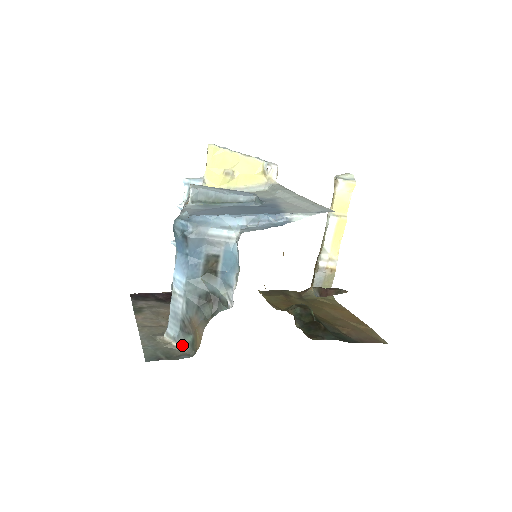
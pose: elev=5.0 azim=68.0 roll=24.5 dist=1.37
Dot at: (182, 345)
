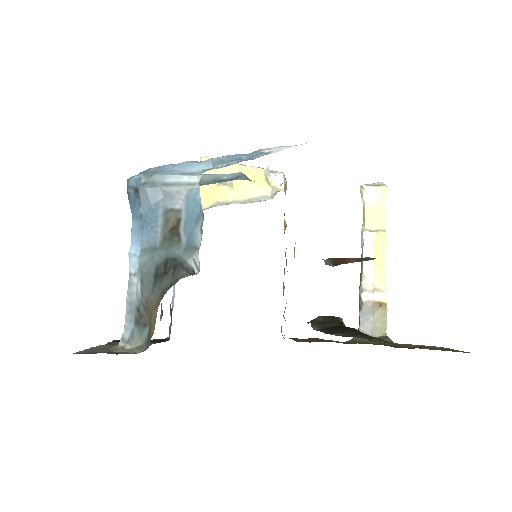
Dot at: (137, 347)
